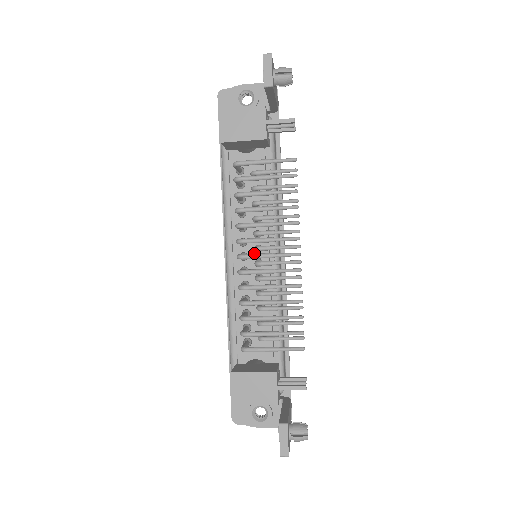
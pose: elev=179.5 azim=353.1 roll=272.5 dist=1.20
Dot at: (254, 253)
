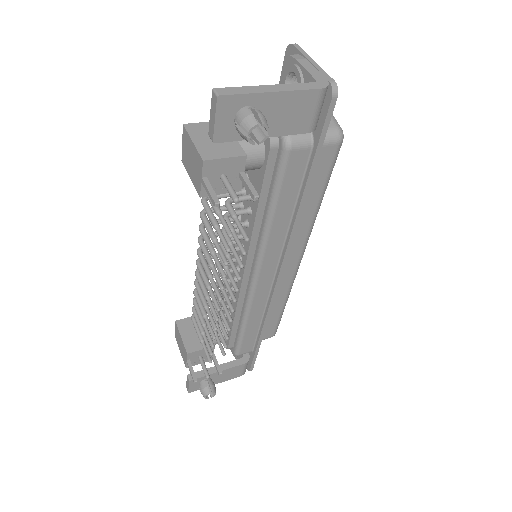
Dot at: occluded
